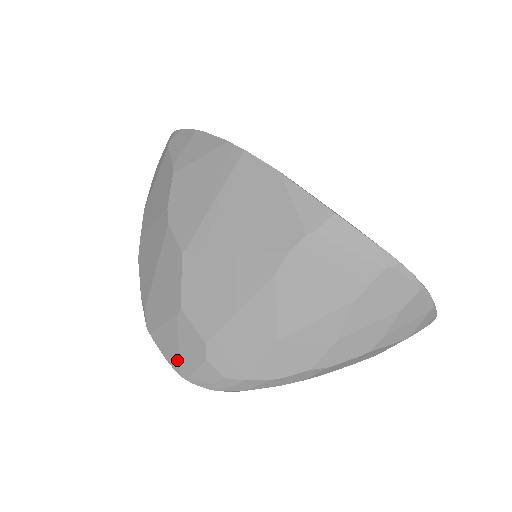
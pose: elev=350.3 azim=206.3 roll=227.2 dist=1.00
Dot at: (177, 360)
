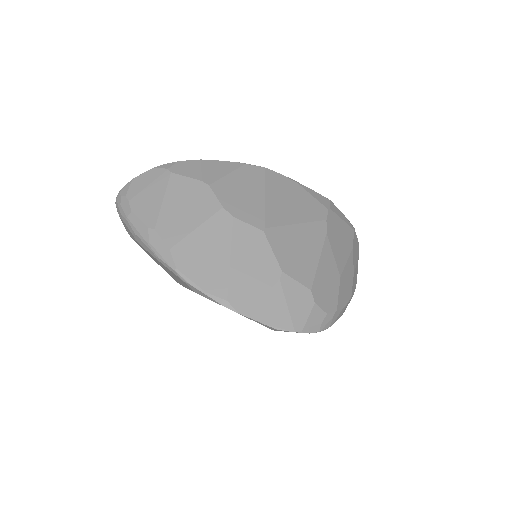
Dot at: (288, 319)
